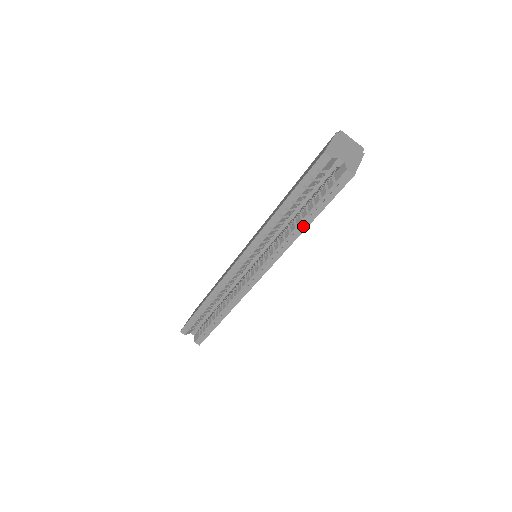
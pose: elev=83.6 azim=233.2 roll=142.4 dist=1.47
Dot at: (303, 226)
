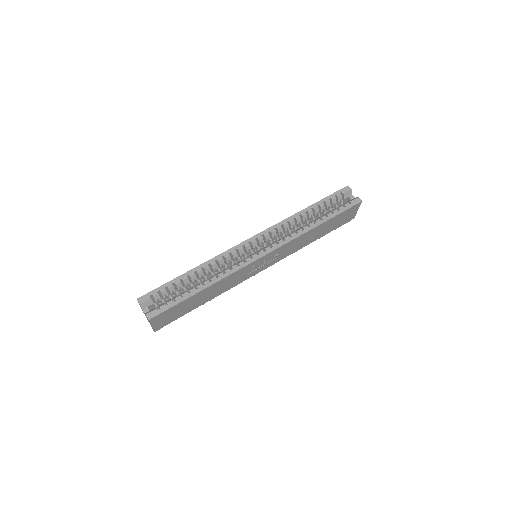
Dot at: (319, 222)
